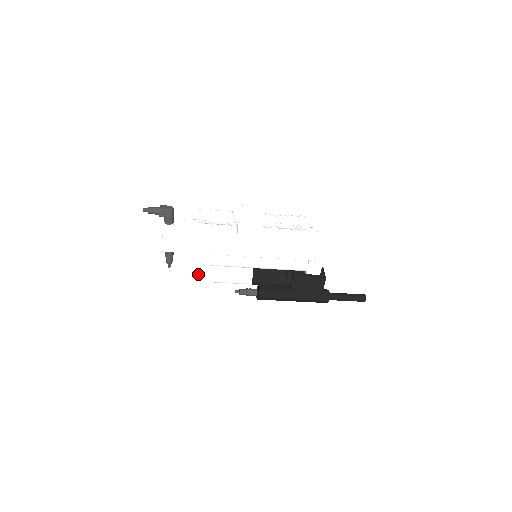
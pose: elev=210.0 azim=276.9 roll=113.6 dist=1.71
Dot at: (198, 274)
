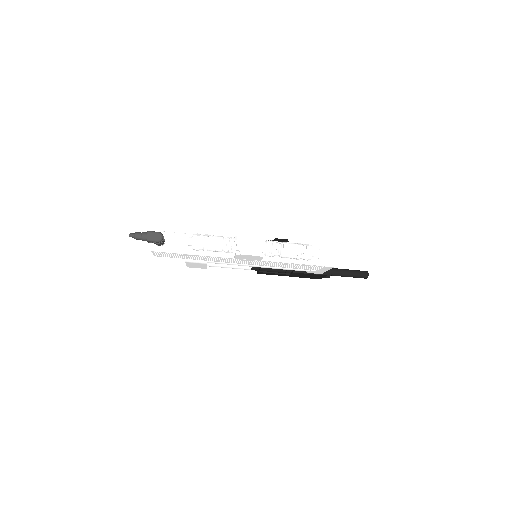
Dot at: (195, 265)
